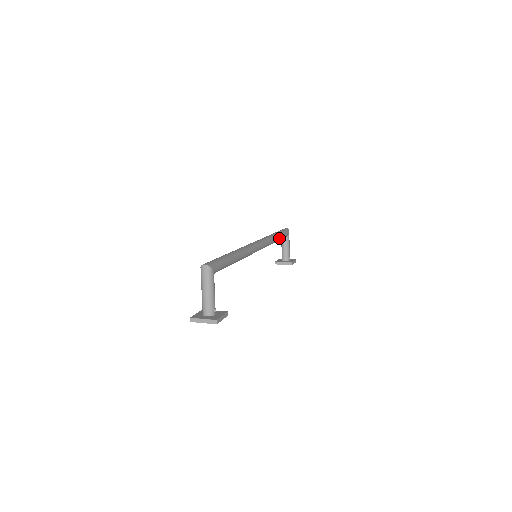
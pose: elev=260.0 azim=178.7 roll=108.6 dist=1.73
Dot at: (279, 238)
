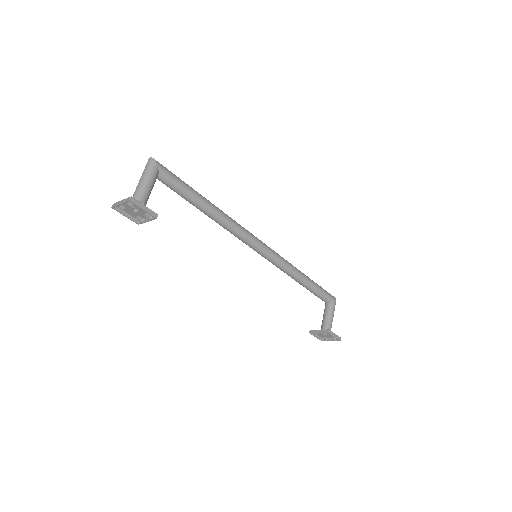
Dot at: (309, 282)
